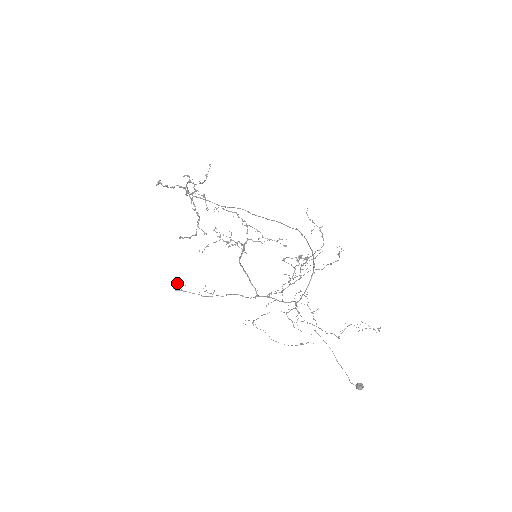
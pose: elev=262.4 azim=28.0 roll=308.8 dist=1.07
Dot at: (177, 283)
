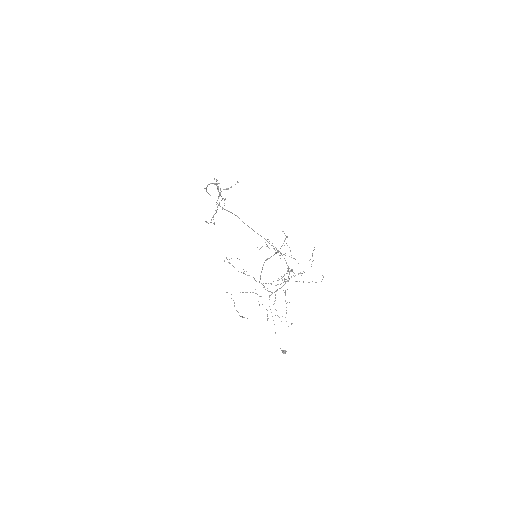
Dot at: occluded
